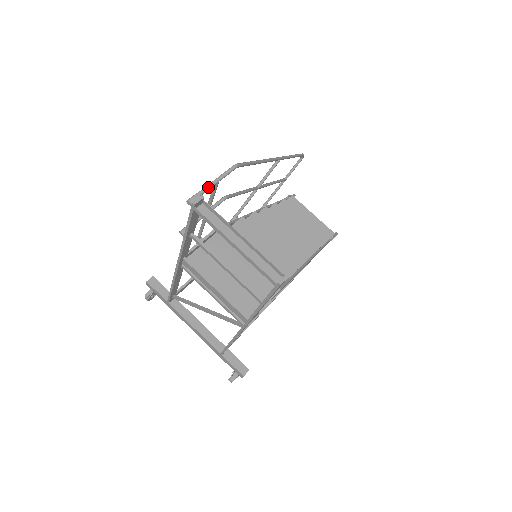
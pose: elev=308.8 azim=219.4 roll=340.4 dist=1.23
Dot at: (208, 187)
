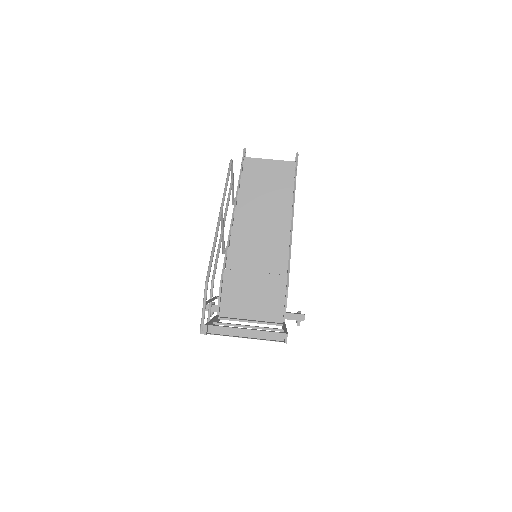
Dot at: (203, 314)
